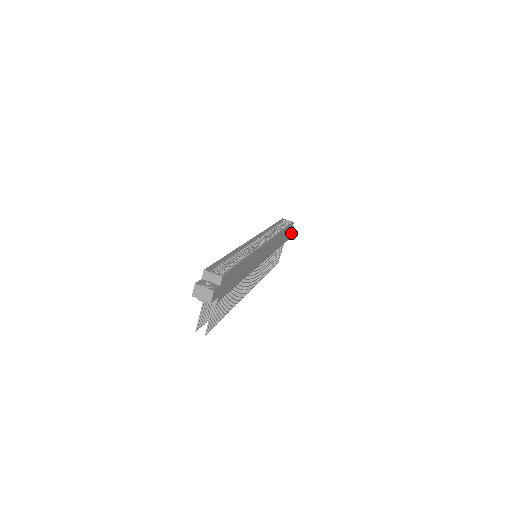
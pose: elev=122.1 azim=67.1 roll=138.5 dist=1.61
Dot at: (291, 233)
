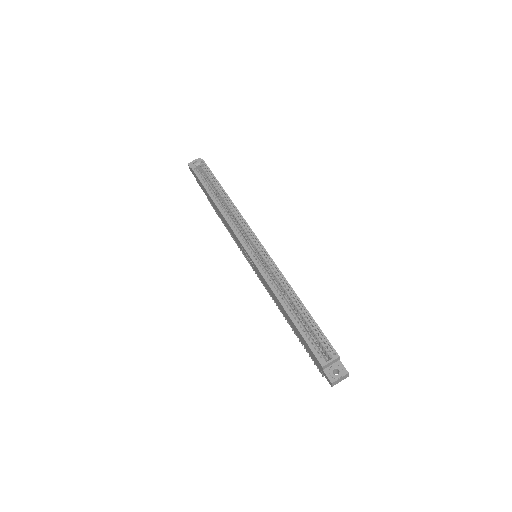
Dot at: occluded
